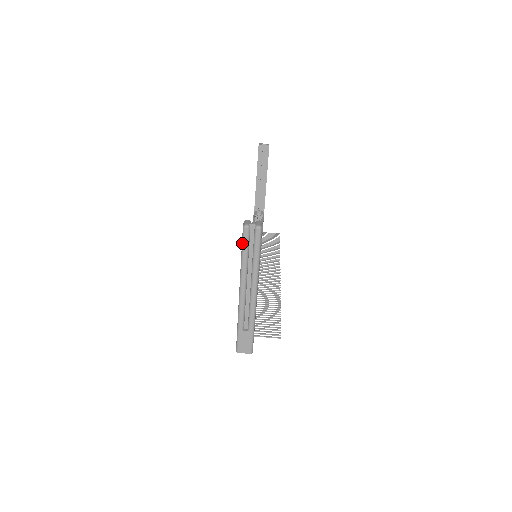
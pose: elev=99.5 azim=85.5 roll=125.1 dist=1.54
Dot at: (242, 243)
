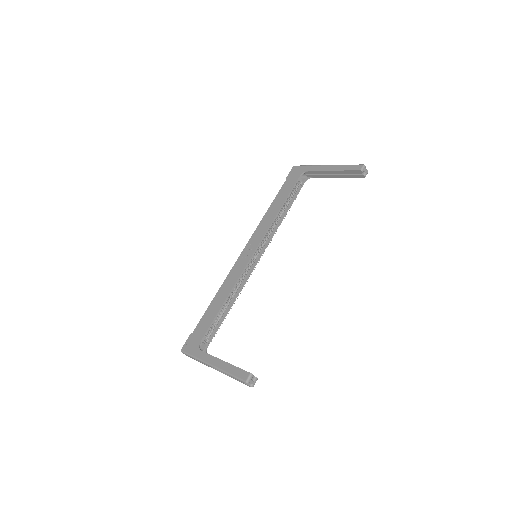
Dot at: (237, 378)
